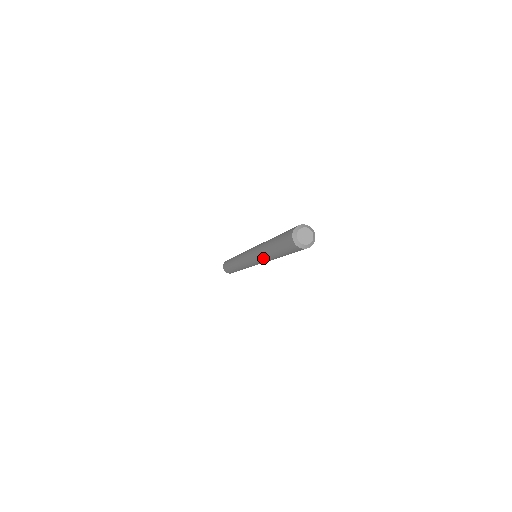
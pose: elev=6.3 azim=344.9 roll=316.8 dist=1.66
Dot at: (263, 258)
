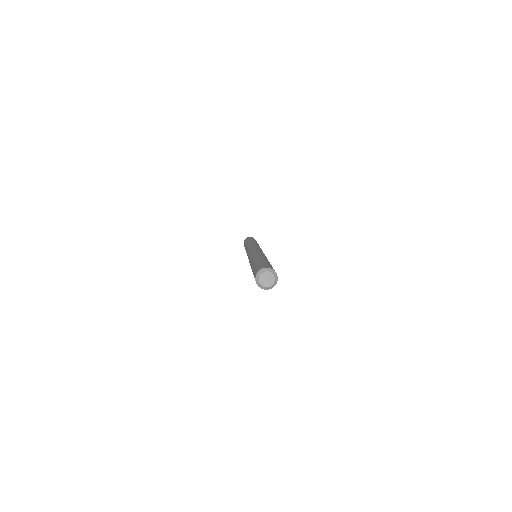
Dot at: occluded
